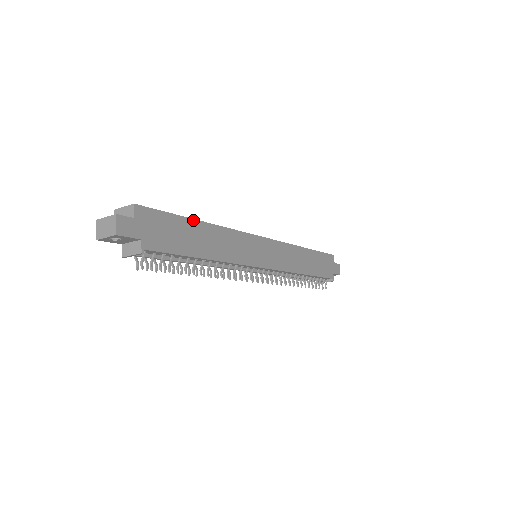
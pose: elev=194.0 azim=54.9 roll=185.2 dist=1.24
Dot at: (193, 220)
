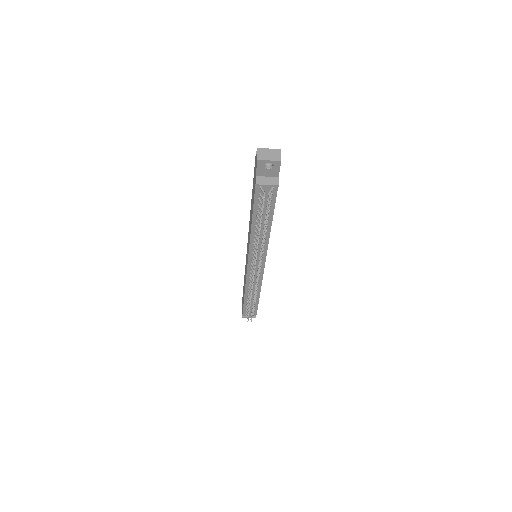
Dot at: occluded
